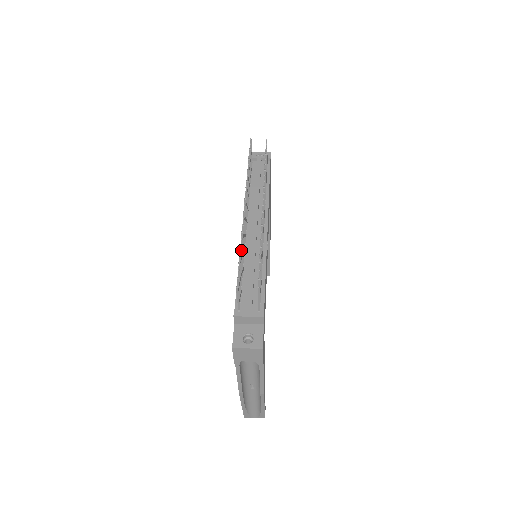
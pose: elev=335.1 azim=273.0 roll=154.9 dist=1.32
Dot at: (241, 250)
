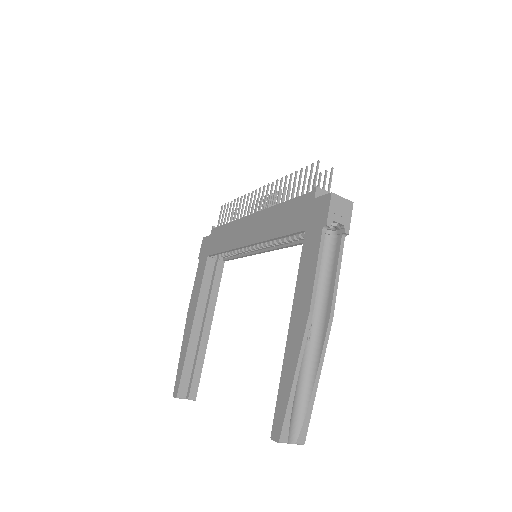
Dot at: (291, 177)
